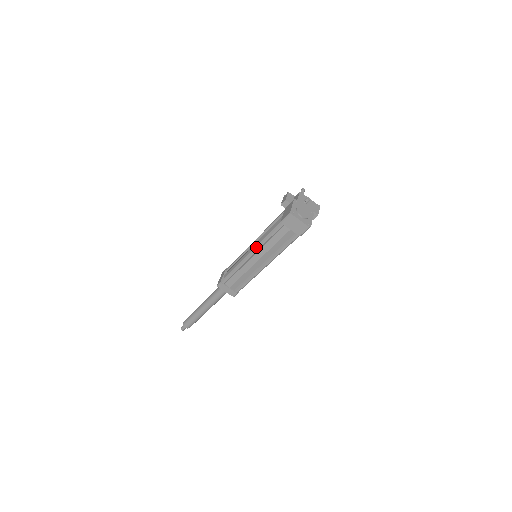
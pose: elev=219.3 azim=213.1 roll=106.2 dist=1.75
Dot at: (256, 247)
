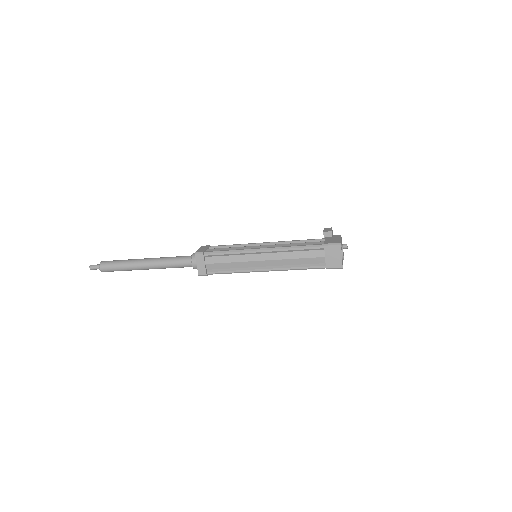
Dot at: (277, 248)
